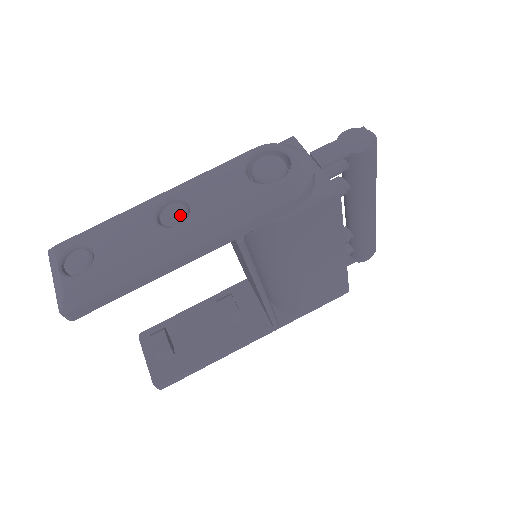
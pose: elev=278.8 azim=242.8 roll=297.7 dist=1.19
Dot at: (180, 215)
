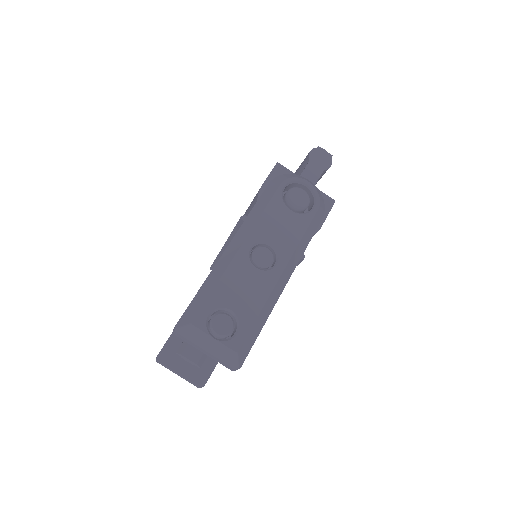
Dot at: (271, 256)
